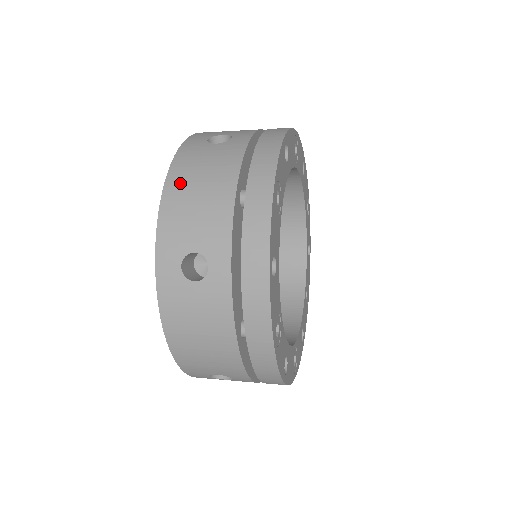
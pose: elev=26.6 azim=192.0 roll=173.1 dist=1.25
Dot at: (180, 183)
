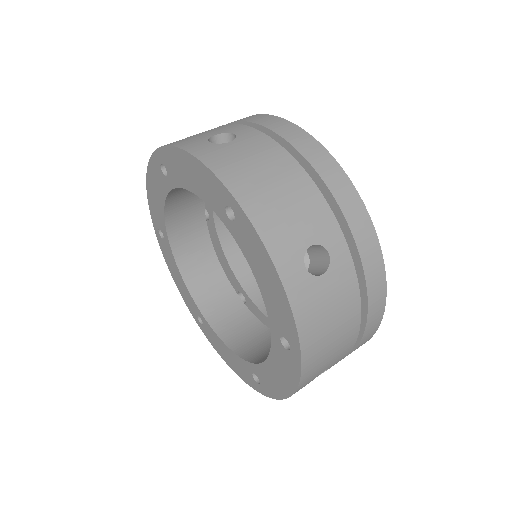
Dot at: occluded
